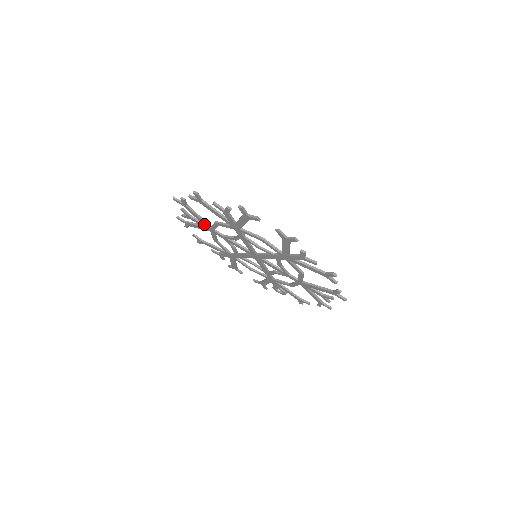
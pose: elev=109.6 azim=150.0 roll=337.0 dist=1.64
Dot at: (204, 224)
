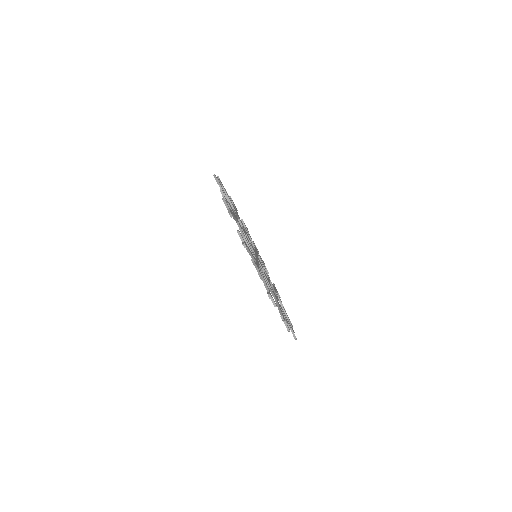
Dot at: occluded
